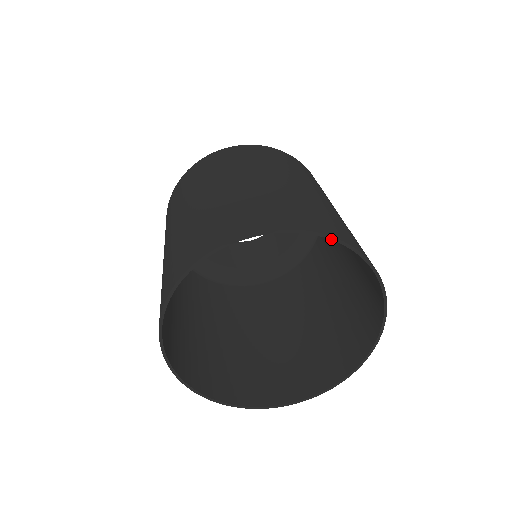
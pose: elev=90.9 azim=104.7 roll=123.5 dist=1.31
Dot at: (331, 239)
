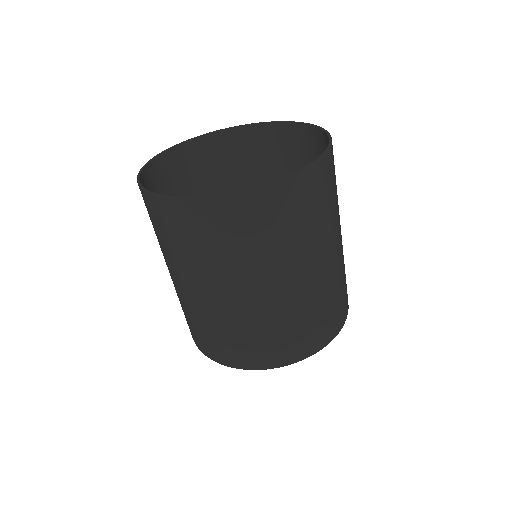
Dot at: (192, 139)
